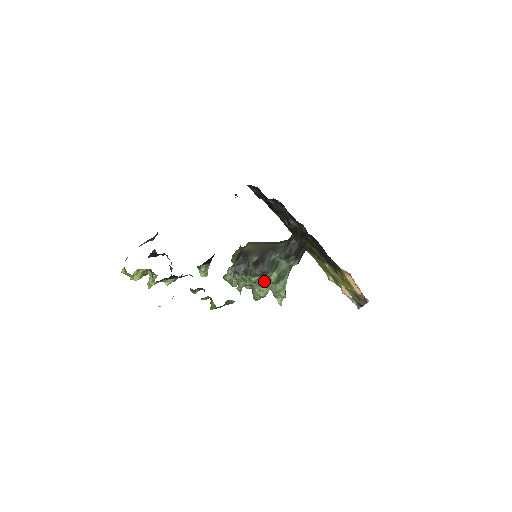
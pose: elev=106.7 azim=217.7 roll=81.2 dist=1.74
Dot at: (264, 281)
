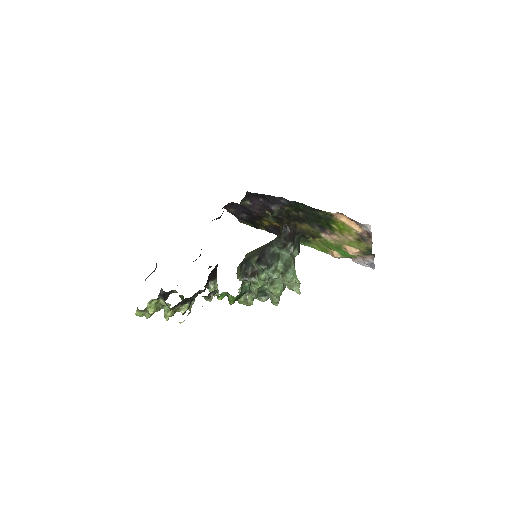
Dot at: (273, 273)
